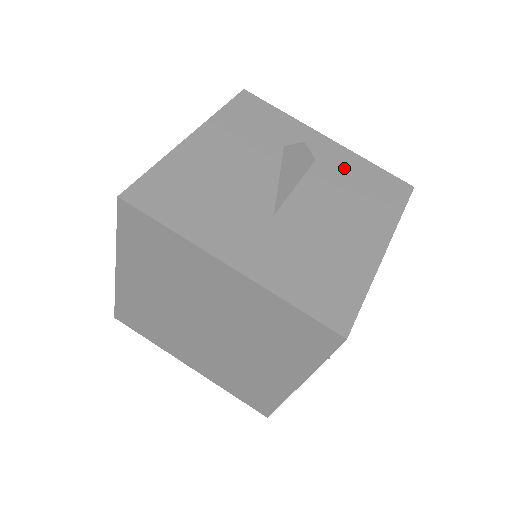
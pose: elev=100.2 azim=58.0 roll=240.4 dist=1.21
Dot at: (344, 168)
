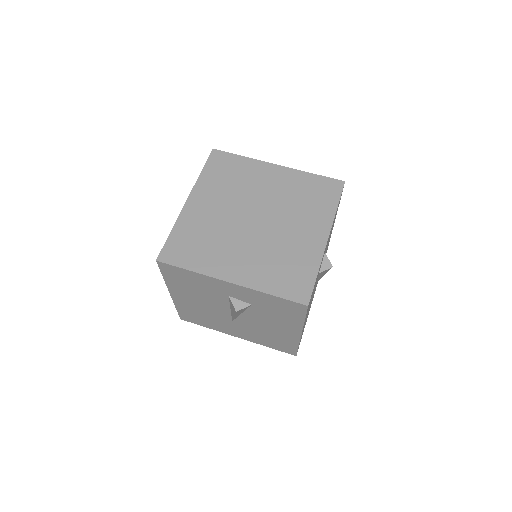
Dot at: occluded
